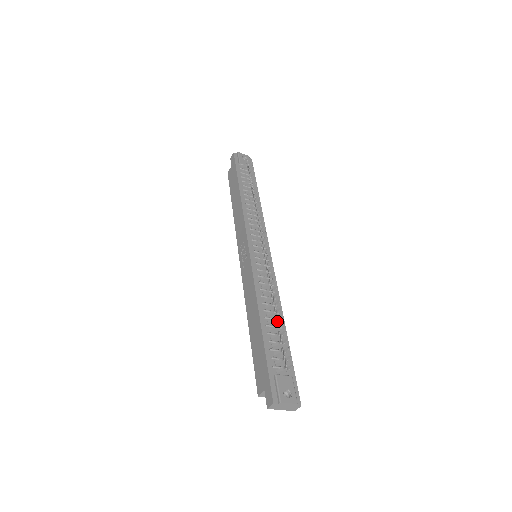
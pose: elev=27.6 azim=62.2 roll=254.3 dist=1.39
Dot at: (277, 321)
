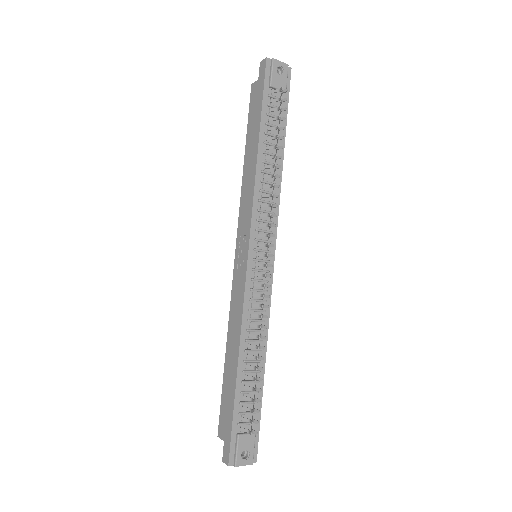
Dot at: (257, 365)
